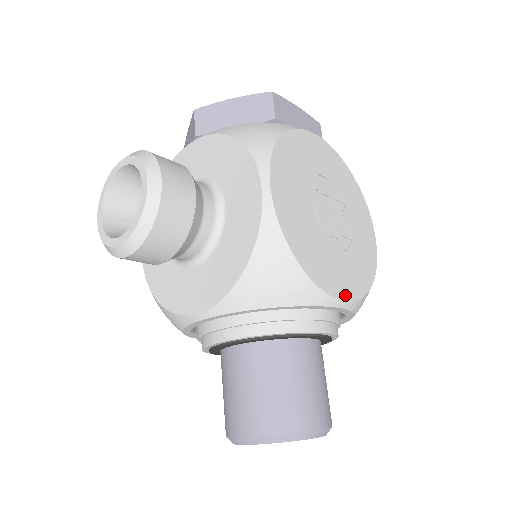
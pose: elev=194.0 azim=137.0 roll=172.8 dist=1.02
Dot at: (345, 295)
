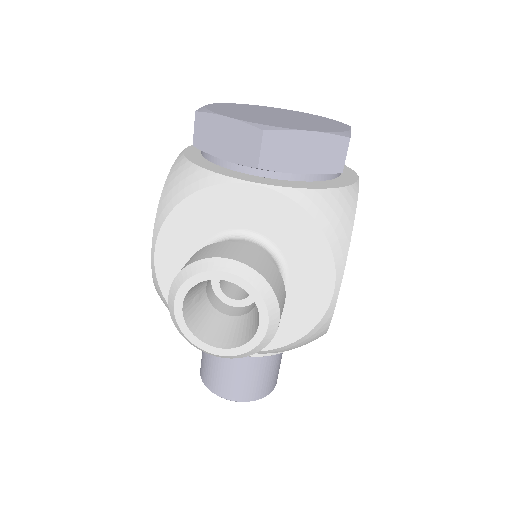
Dot at: occluded
